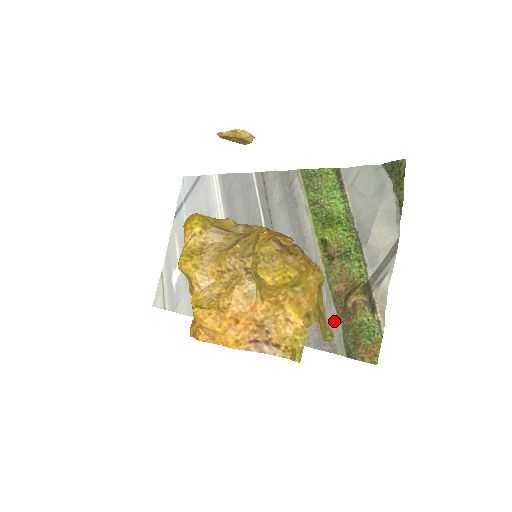
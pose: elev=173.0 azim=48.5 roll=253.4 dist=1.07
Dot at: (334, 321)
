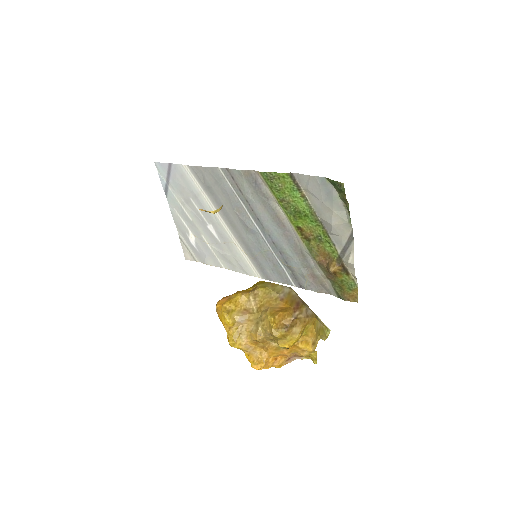
Dot at: (324, 277)
